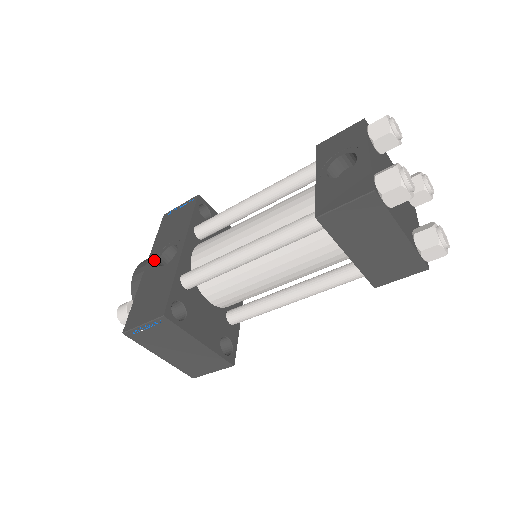
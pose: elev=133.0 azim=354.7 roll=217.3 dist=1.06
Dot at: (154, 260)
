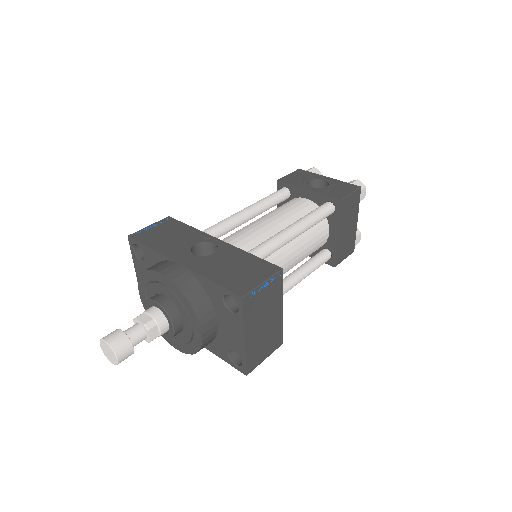
Dot at: (186, 256)
